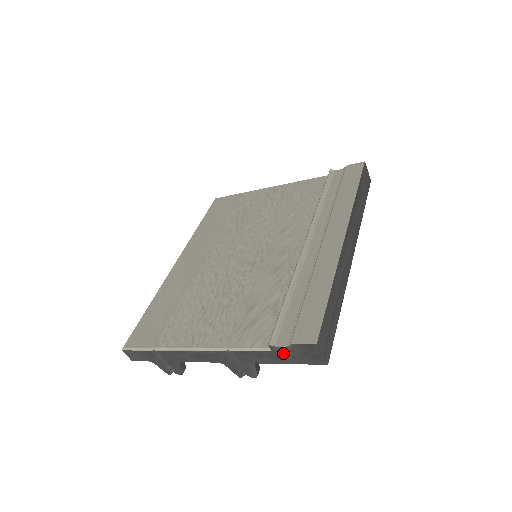
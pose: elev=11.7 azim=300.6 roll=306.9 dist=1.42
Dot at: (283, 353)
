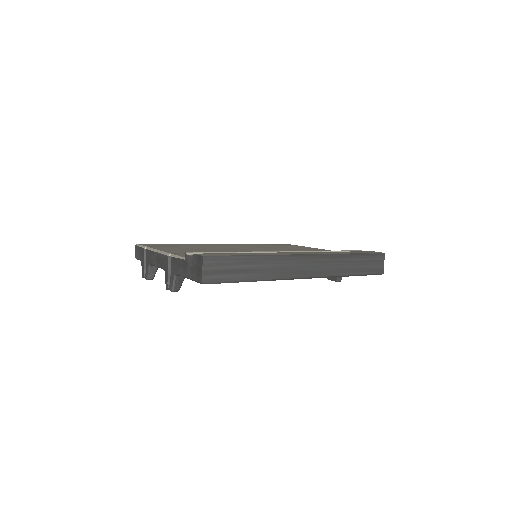
Dot at: (188, 264)
